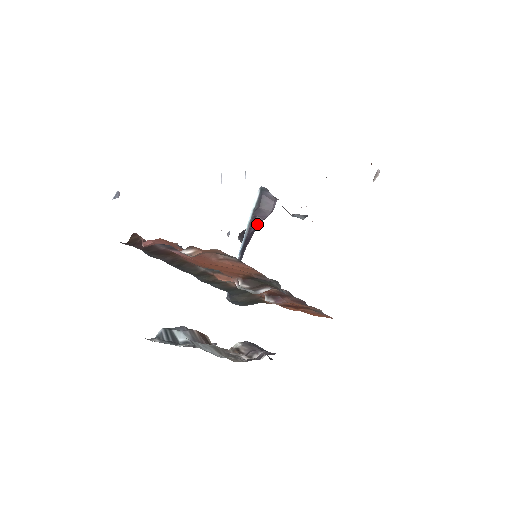
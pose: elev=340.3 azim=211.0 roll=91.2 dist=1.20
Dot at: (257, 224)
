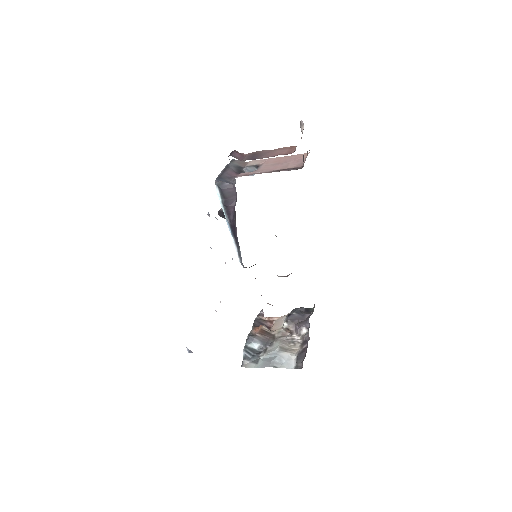
Dot at: (232, 212)
